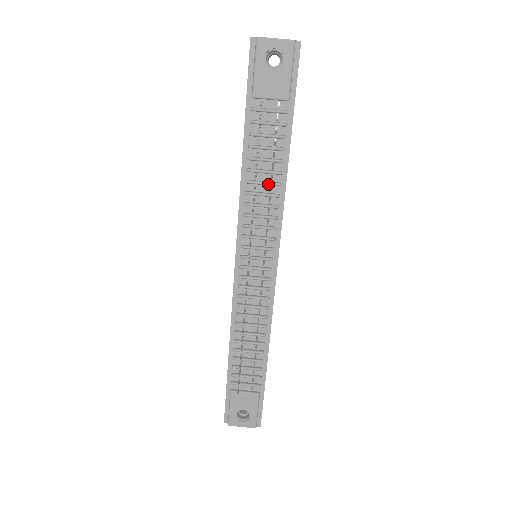
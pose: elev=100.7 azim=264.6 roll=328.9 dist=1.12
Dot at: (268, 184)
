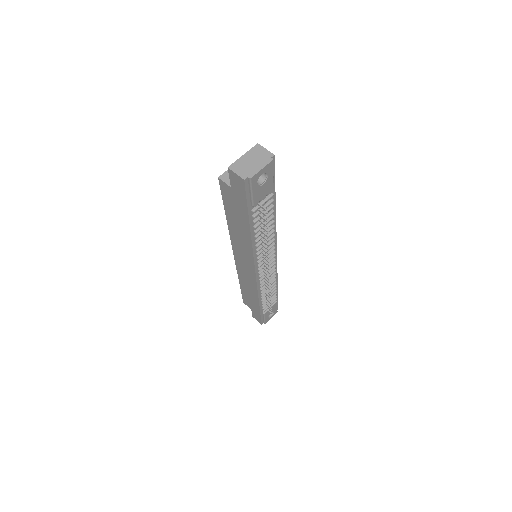
Dot at: occluded
